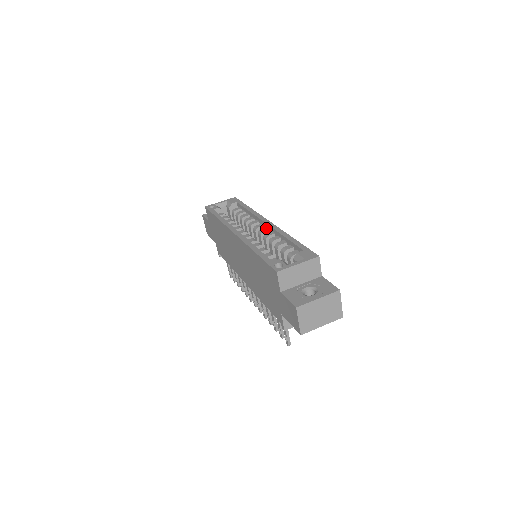
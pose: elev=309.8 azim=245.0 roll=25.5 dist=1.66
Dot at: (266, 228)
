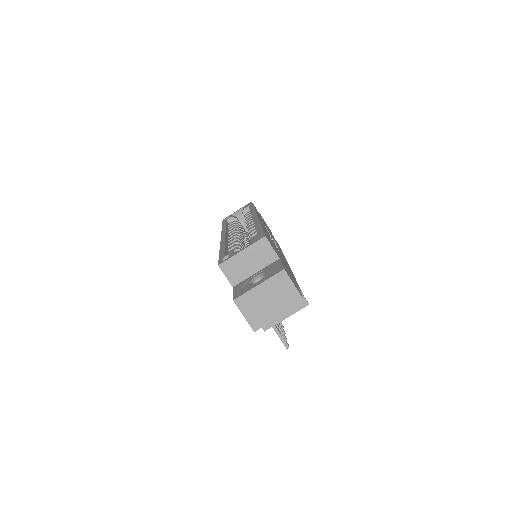
Dot at: (253, 223)
